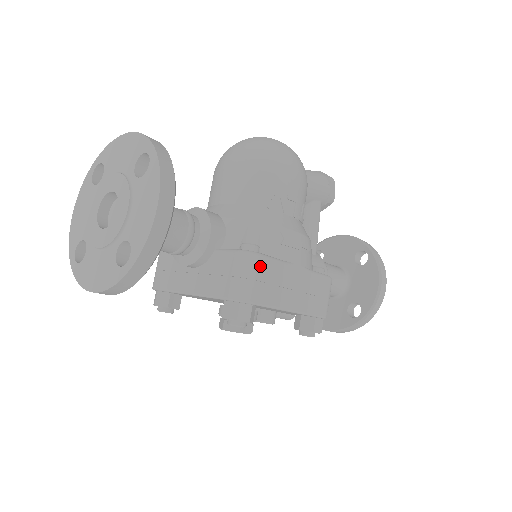
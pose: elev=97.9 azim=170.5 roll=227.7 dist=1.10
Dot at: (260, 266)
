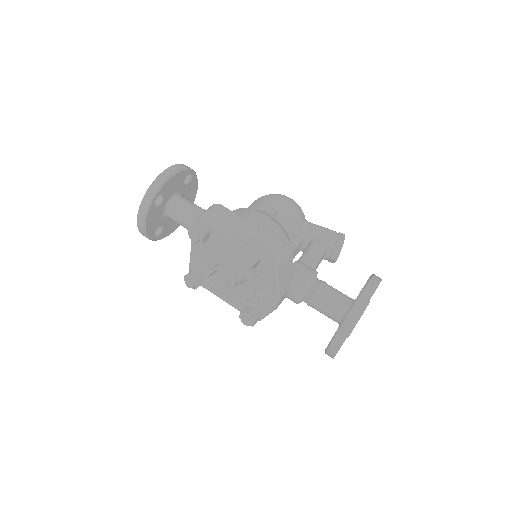
Dot at: (217, 208)
